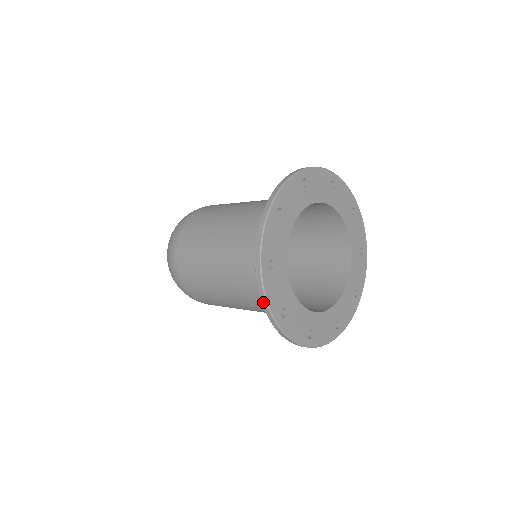
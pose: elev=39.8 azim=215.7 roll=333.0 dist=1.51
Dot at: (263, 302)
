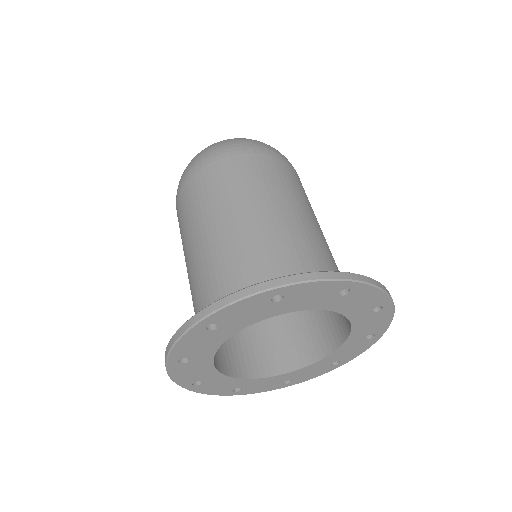
Dot at: occluded
